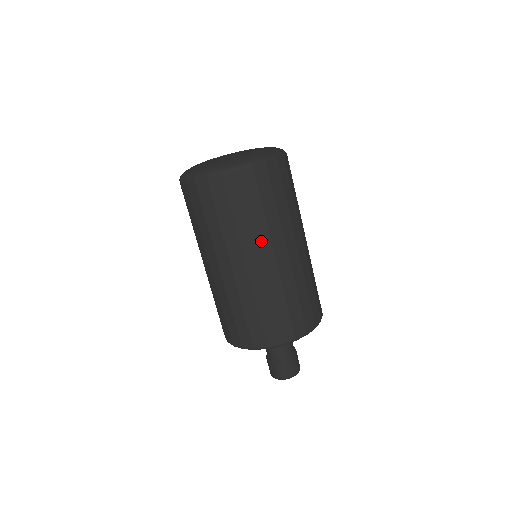
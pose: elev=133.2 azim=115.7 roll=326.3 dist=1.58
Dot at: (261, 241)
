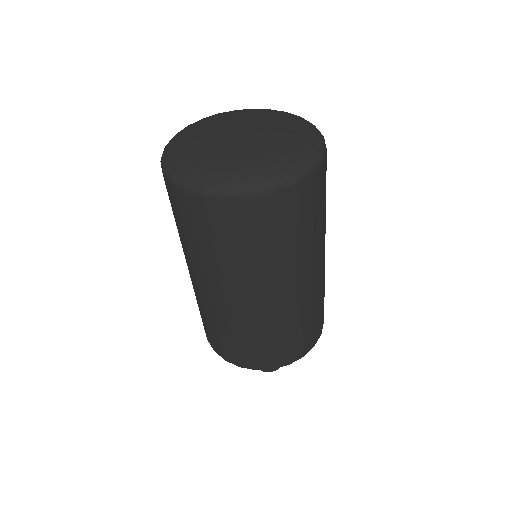
Dot at: (210, 274)
